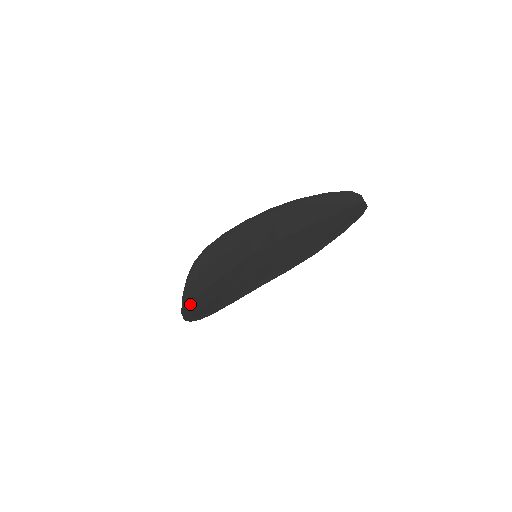
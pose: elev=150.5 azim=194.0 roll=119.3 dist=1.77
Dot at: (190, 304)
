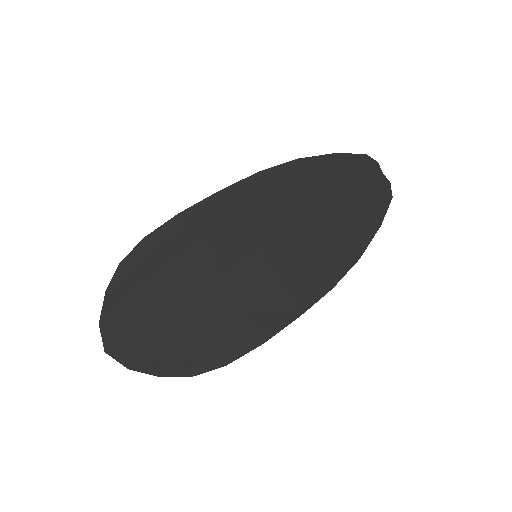
Dot at: (131, 339)
